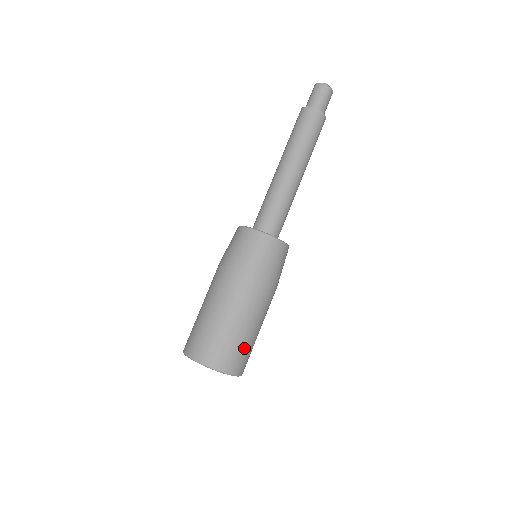
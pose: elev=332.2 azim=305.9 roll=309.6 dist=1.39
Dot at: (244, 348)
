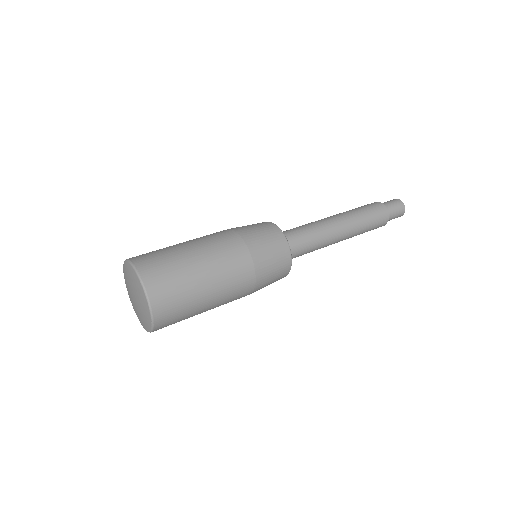
Dot at: (179, 281)
